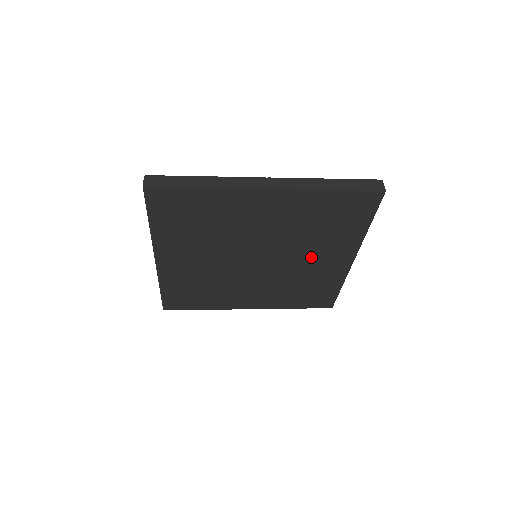
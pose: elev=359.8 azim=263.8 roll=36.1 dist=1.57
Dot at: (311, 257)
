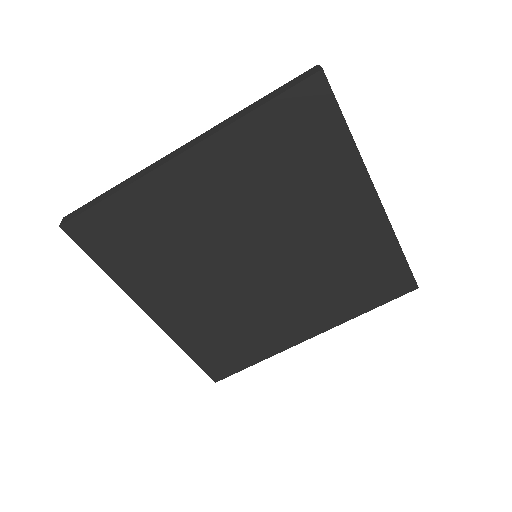
Dot at: (294, 302)
